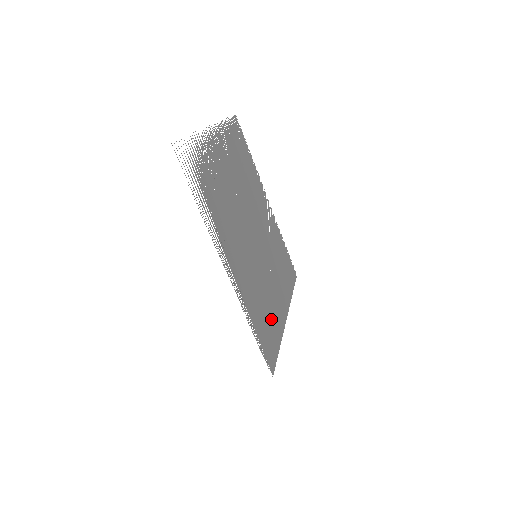
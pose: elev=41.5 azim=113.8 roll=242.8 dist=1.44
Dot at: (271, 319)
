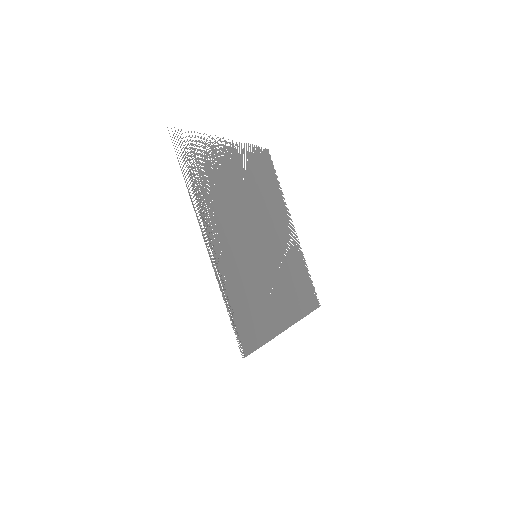
Dot at: (261, 315)
